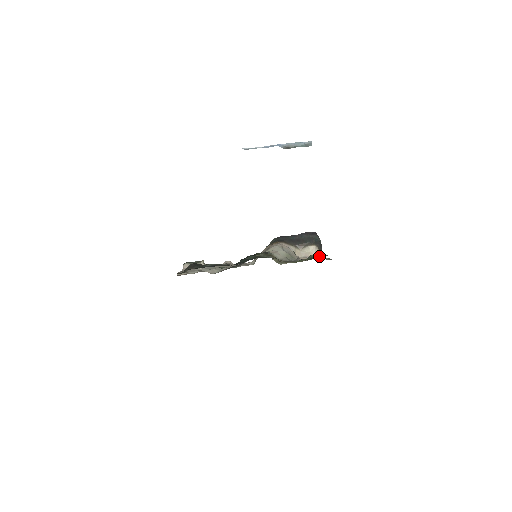
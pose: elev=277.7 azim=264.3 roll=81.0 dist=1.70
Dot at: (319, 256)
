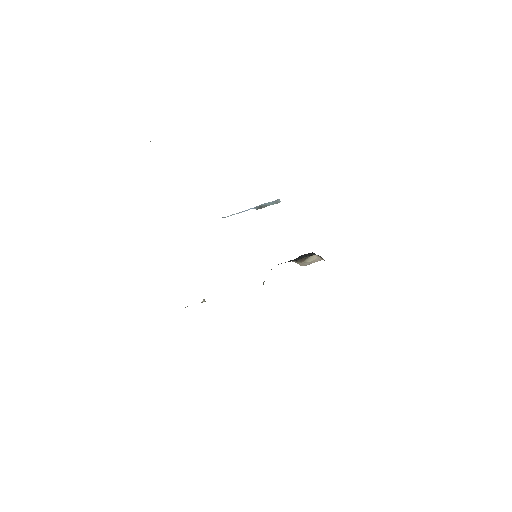
Dot at: occluded
